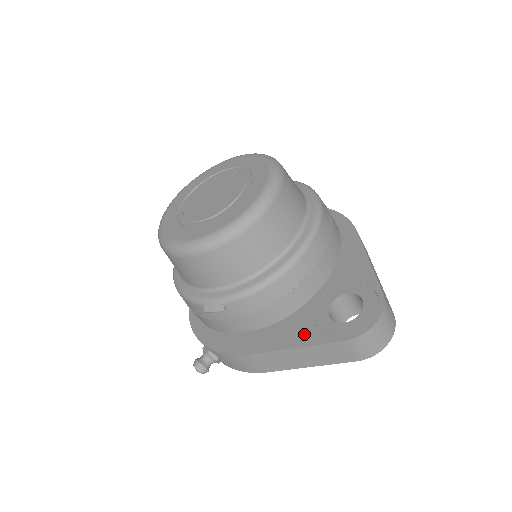
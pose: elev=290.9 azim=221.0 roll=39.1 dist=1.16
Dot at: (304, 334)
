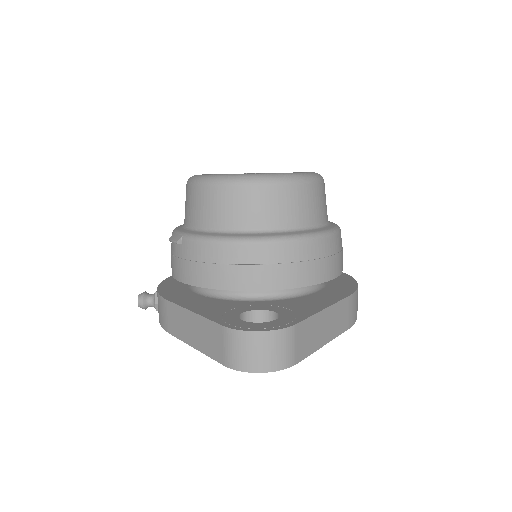
Dot at: (211, 310)
